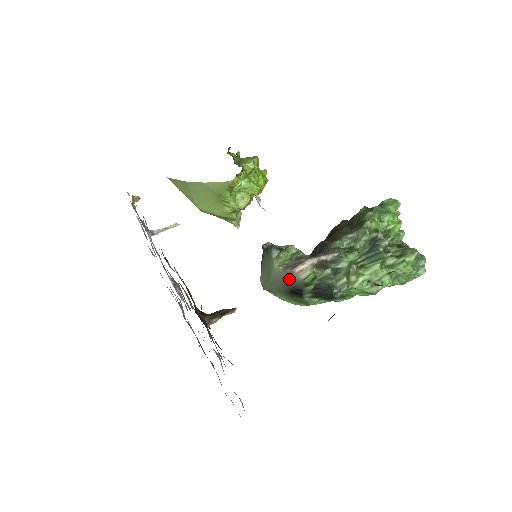
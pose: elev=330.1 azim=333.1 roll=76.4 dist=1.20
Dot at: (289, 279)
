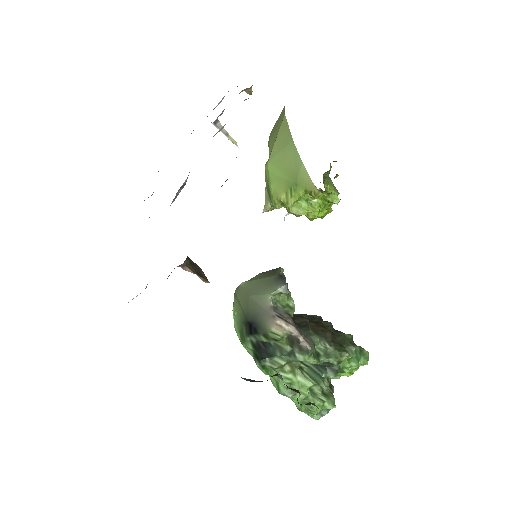
Dot at: (264, 317)
